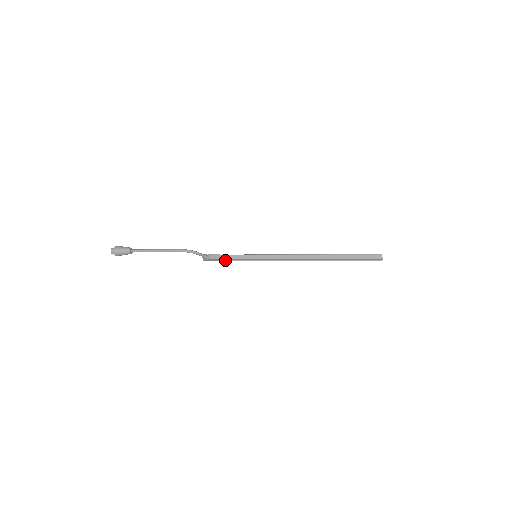
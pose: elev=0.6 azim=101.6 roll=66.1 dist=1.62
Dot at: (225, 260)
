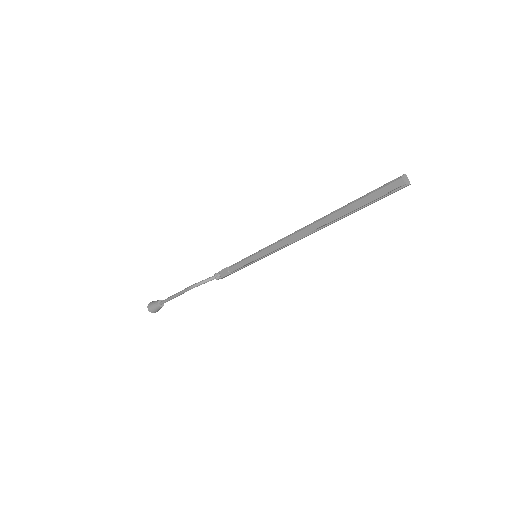
Dot at: (236, 271)
